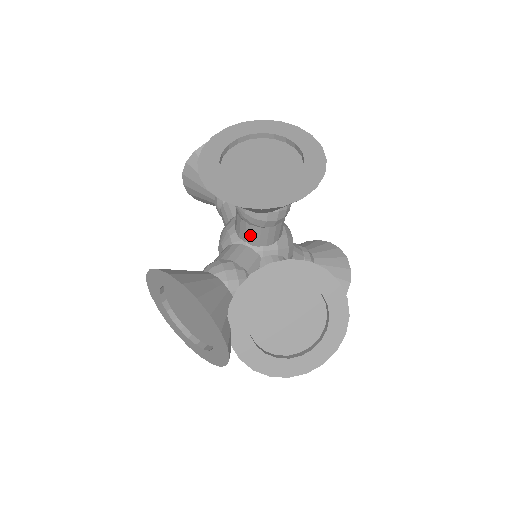
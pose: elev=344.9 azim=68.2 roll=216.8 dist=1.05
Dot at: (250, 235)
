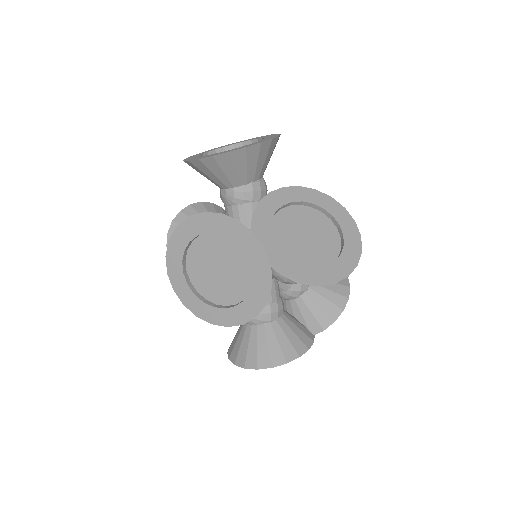
Dot at: (244, 217)
